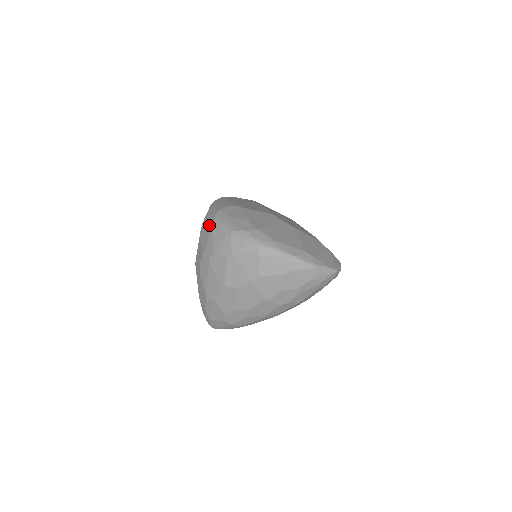
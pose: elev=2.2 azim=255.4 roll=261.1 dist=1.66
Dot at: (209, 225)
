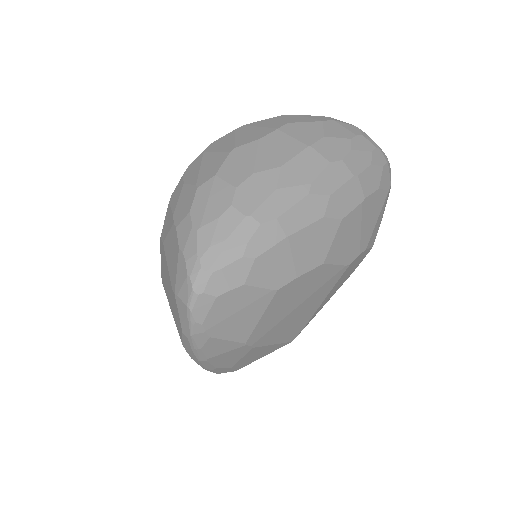
Dot at: occluded
